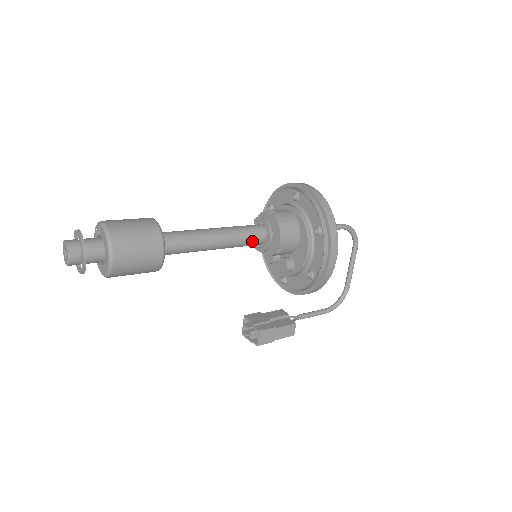
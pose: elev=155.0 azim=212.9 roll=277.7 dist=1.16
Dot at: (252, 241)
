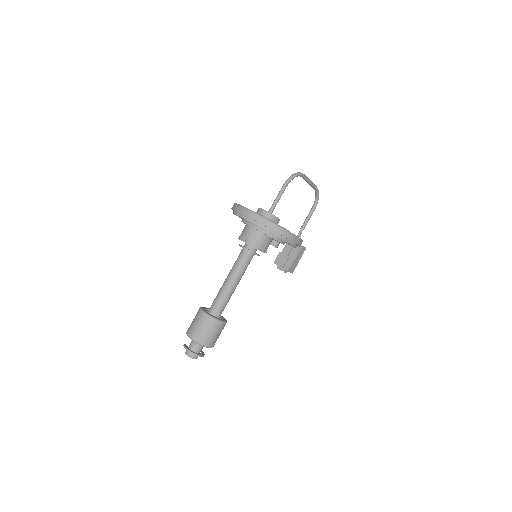
Dot at: (249, 263)
